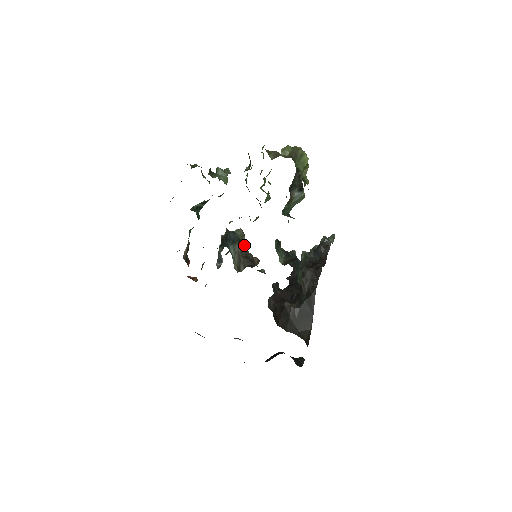
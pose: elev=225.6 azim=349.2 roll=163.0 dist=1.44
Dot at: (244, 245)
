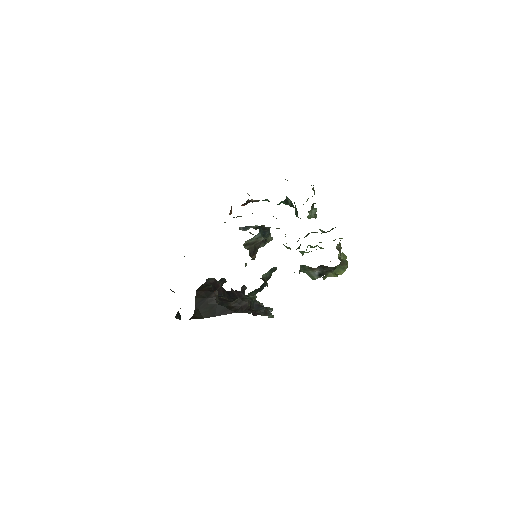
Dot at: (263, 244)
